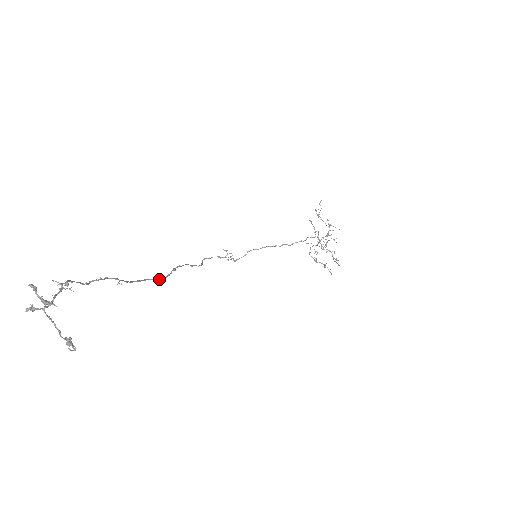
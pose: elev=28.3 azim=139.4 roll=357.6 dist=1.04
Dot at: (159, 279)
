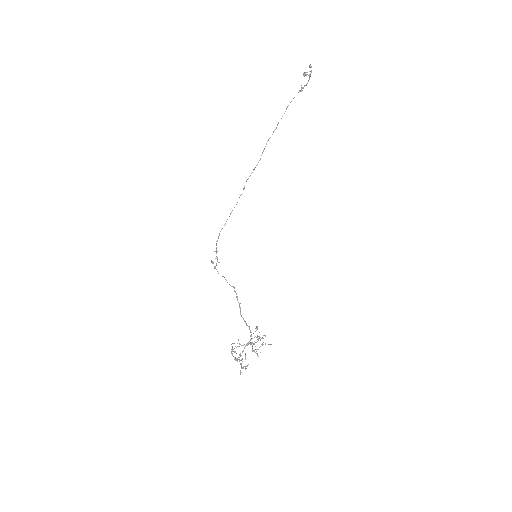
Dot at: occluded
